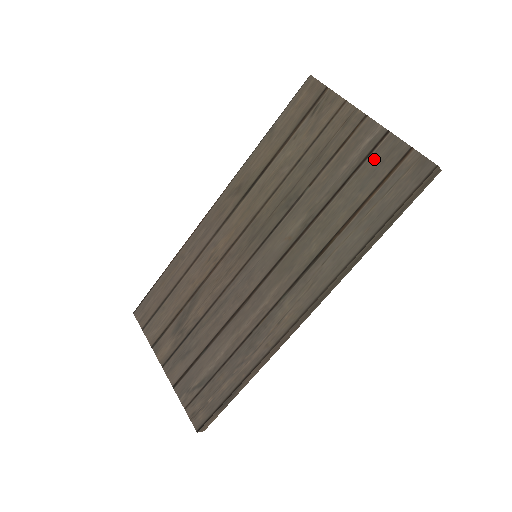
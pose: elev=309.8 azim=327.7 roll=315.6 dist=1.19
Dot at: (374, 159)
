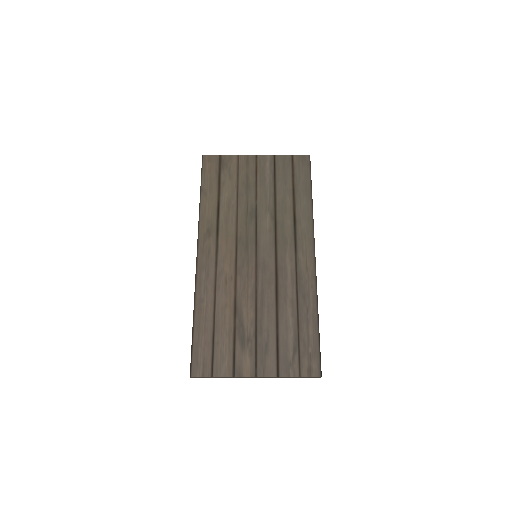
Dot at: (279, 169)
